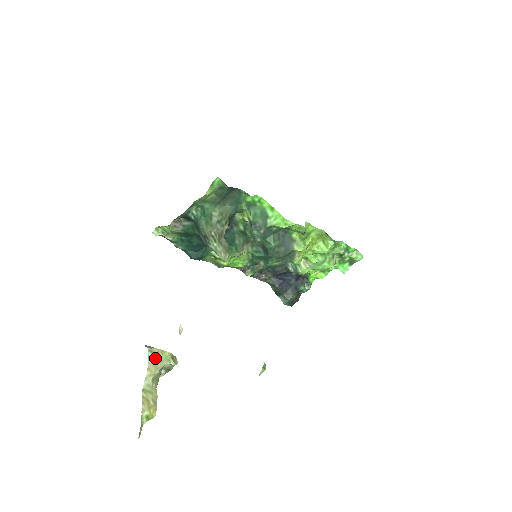
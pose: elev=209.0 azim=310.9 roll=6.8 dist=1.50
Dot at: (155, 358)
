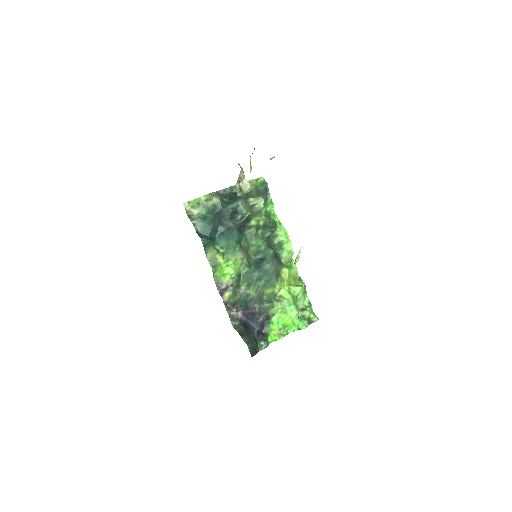
Dot at: occluded
